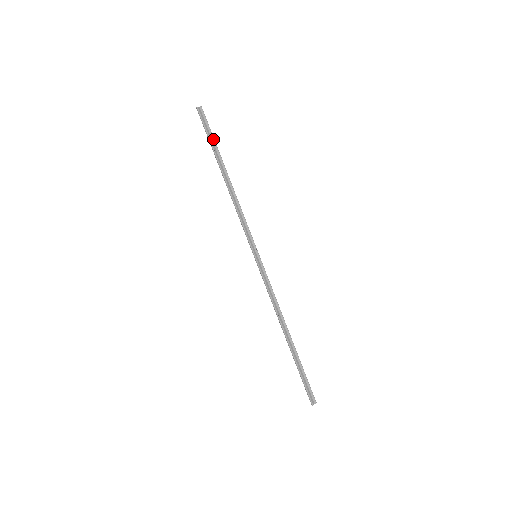
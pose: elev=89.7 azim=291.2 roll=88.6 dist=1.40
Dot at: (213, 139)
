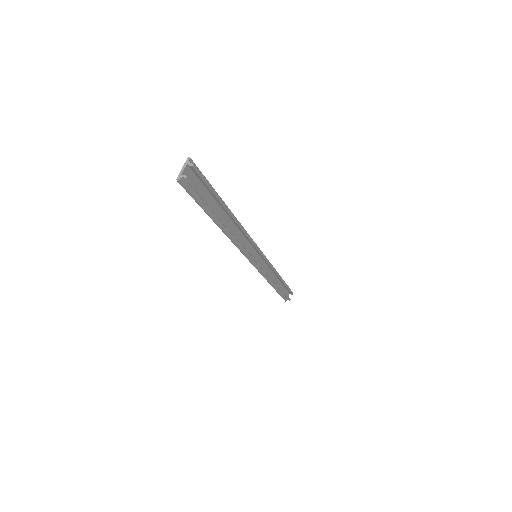
Dot at: (287, 286)
